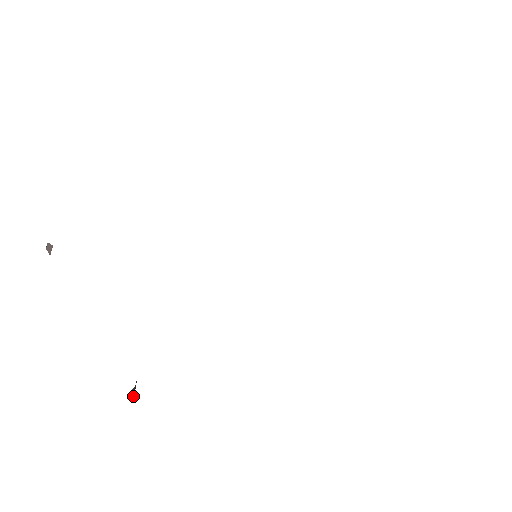
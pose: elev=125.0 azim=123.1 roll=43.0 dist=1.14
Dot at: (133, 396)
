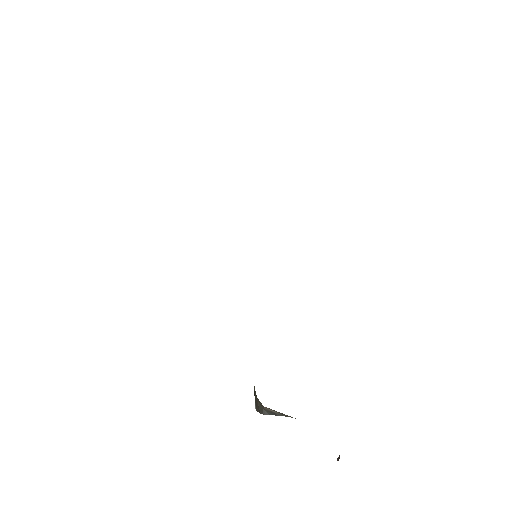
Dot at: occluded
